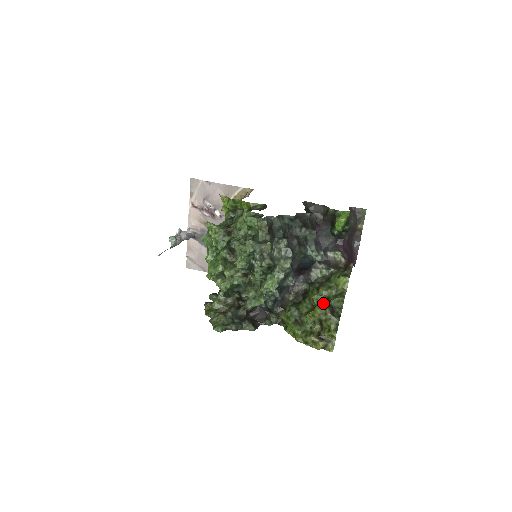
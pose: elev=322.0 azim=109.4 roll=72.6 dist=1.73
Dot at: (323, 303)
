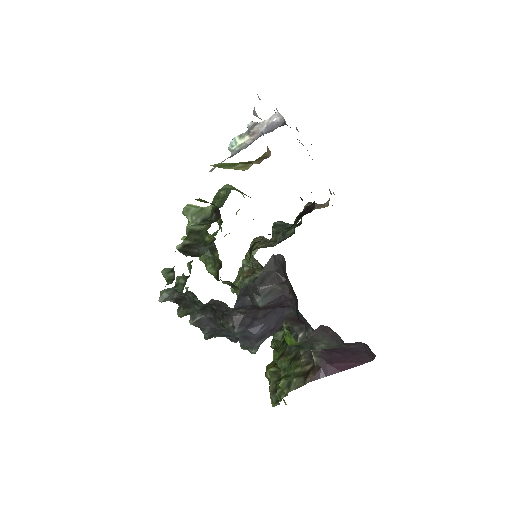
Dot at: occluded
